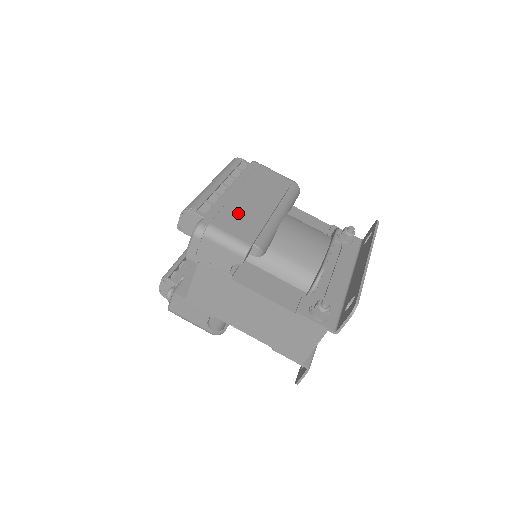
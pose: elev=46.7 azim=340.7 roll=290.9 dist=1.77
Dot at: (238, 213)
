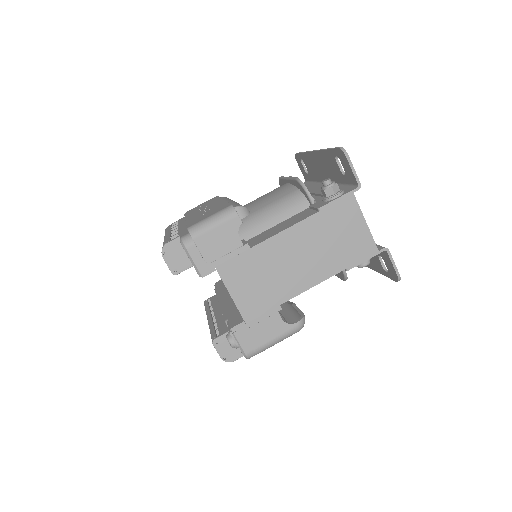
Dot at: (200, 216)
